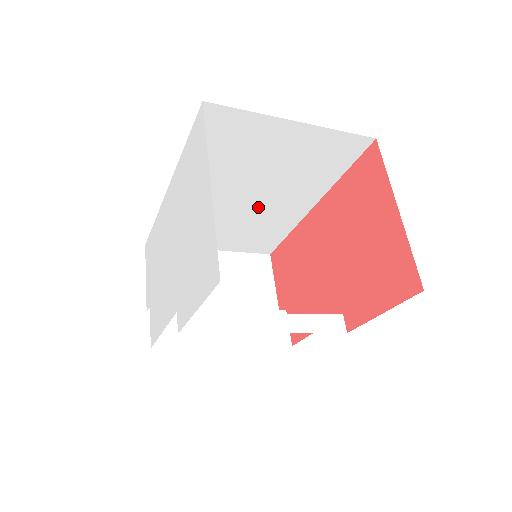
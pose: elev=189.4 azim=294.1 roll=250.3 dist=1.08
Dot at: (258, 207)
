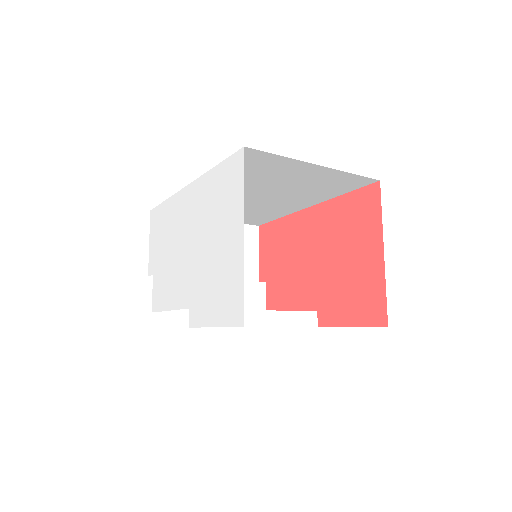
Dot at: (261, 202)
